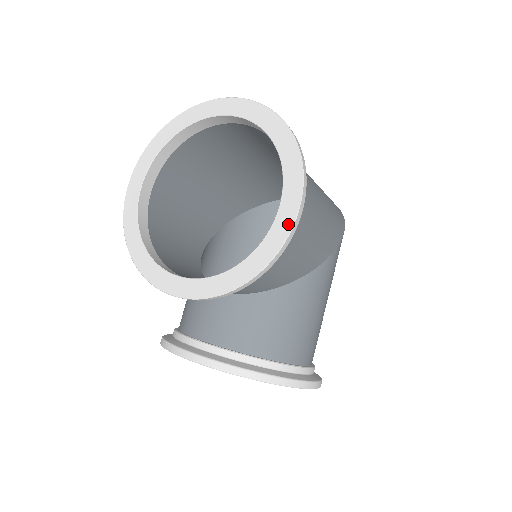
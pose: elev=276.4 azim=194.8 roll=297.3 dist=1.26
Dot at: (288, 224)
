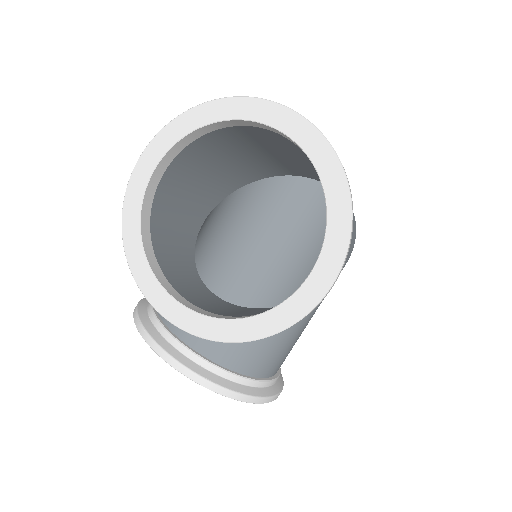
Dot at: (313, 300)
